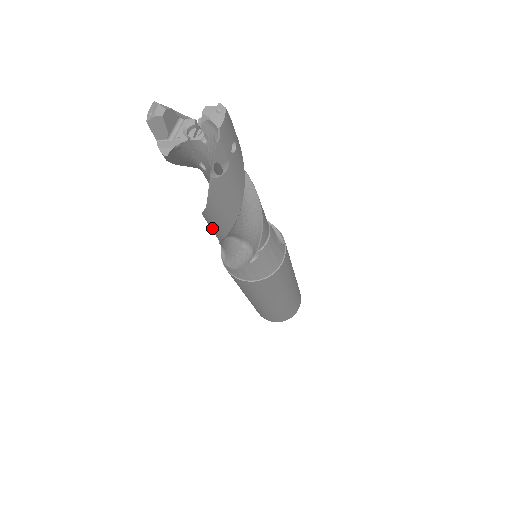
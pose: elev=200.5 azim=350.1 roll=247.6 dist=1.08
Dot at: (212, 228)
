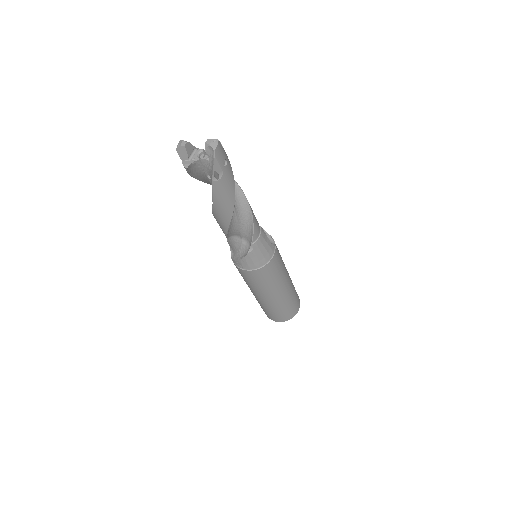
Dot at: (219, 224)
